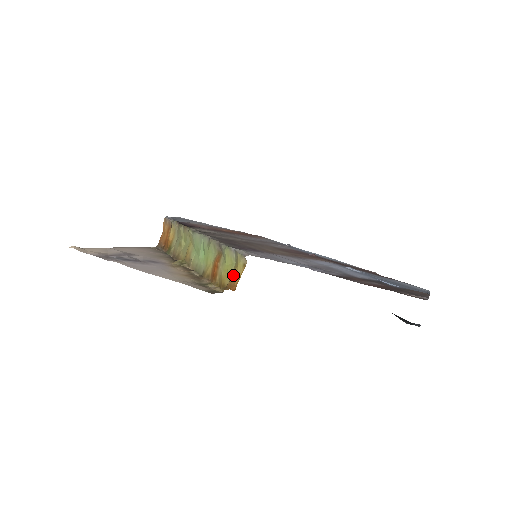
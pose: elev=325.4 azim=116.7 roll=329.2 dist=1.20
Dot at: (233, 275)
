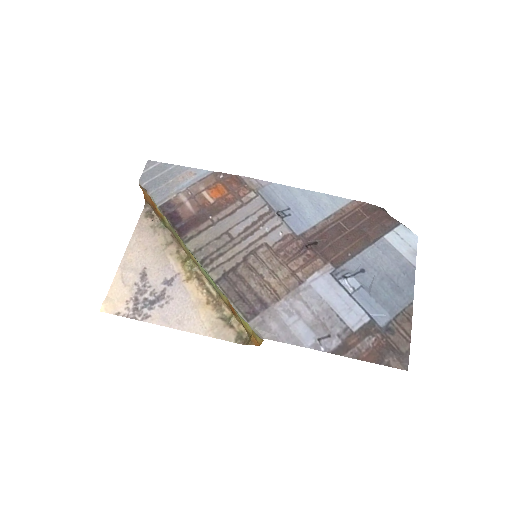
Dot at: (254, 336)
